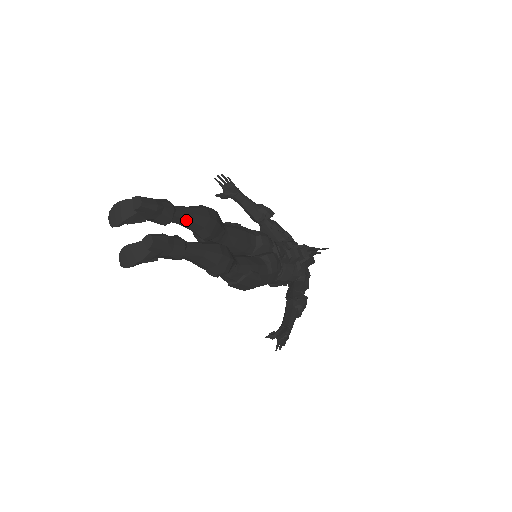
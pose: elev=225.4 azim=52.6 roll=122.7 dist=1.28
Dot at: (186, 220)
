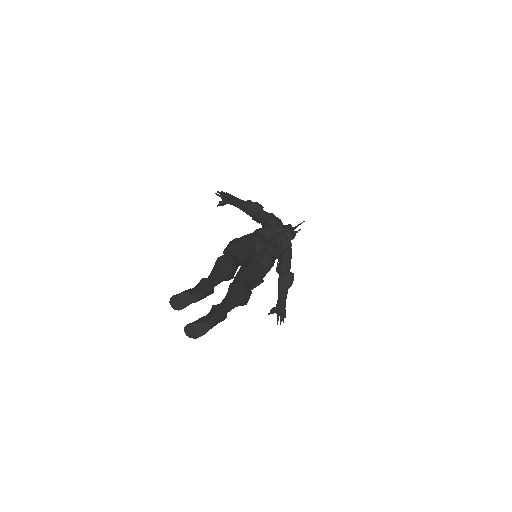
Dot at: (219, 283)
